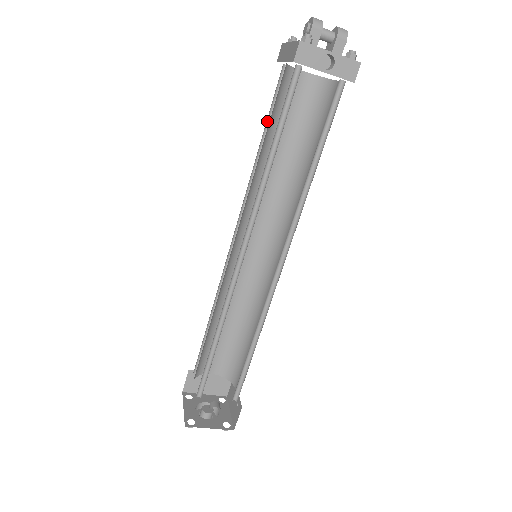
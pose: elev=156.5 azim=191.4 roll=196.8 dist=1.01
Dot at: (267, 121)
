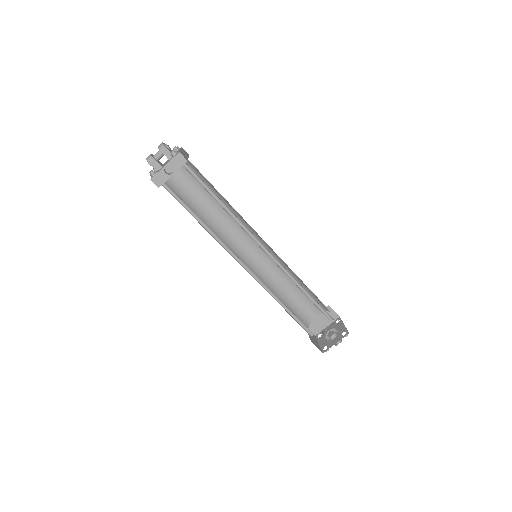
Dot at: (189, 203)
